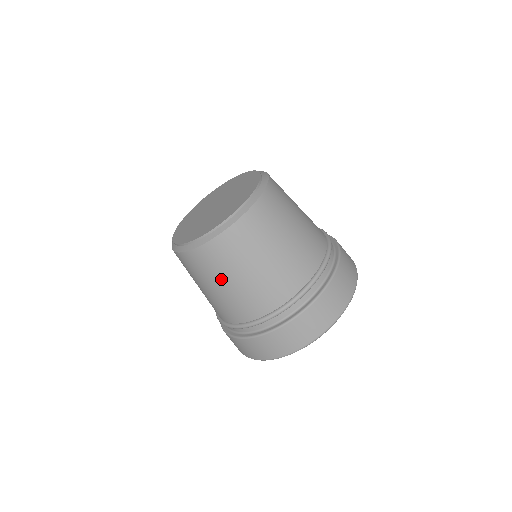
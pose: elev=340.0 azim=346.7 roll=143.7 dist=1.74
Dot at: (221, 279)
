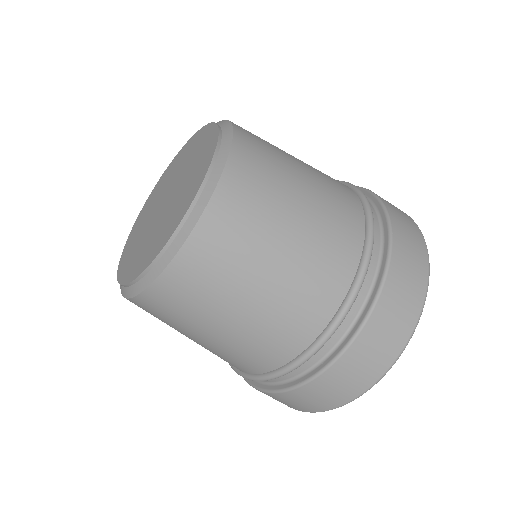
Dot at: (182, 332)
